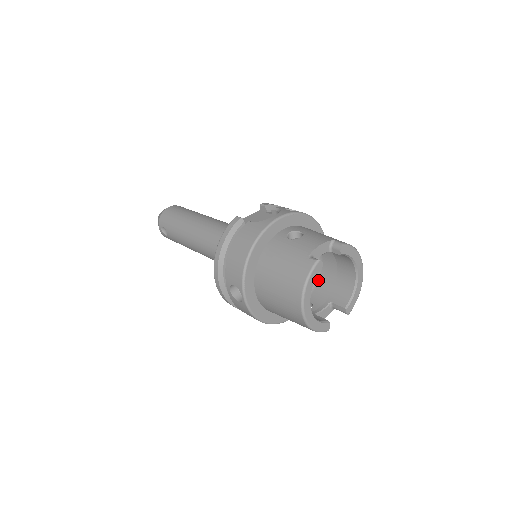
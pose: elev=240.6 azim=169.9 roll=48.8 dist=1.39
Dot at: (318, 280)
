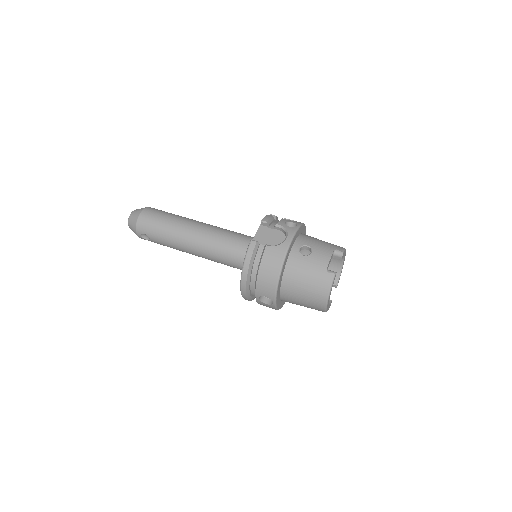
Dot at: occluded
